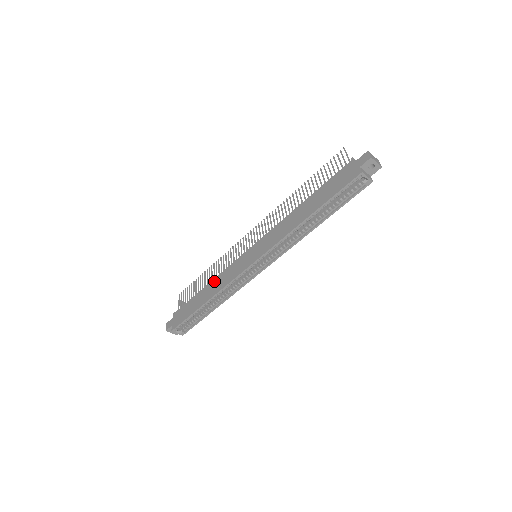
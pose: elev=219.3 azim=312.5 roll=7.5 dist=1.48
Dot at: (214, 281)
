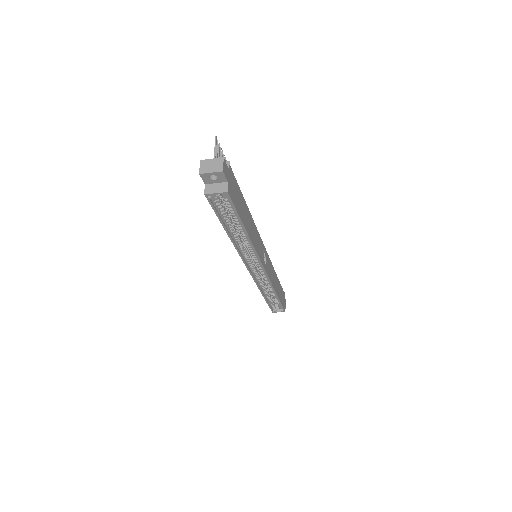
Dot at: occluded
